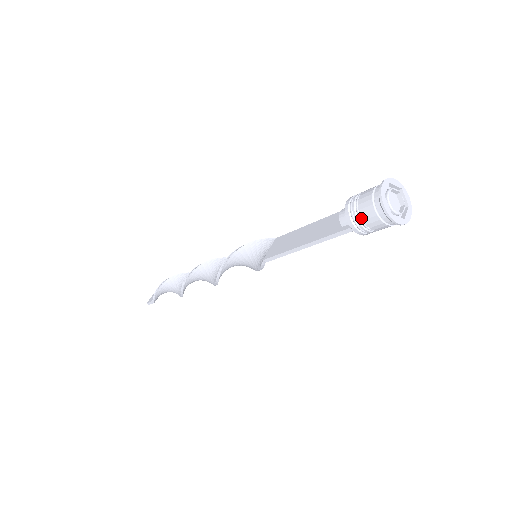
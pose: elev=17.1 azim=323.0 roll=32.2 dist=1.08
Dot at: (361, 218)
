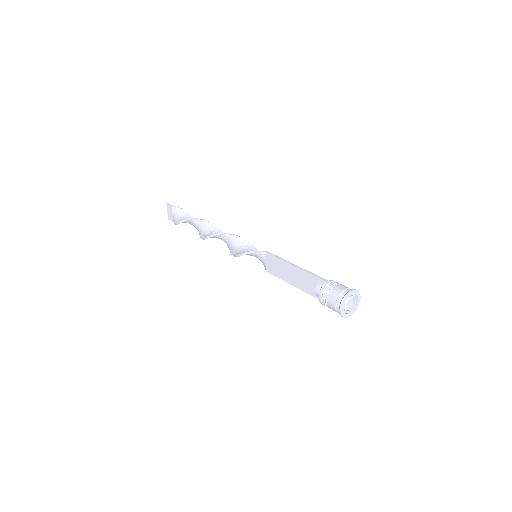
Dot at: occluded
